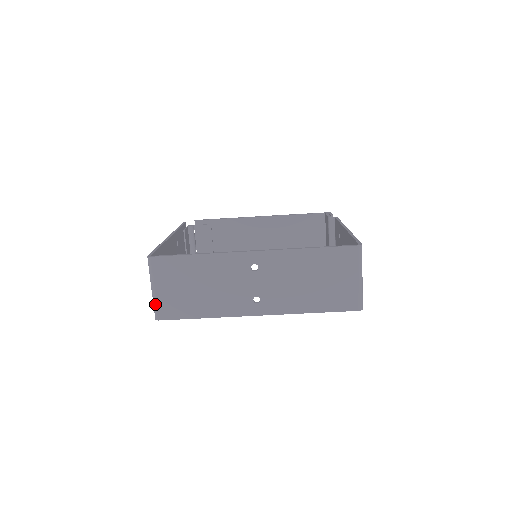
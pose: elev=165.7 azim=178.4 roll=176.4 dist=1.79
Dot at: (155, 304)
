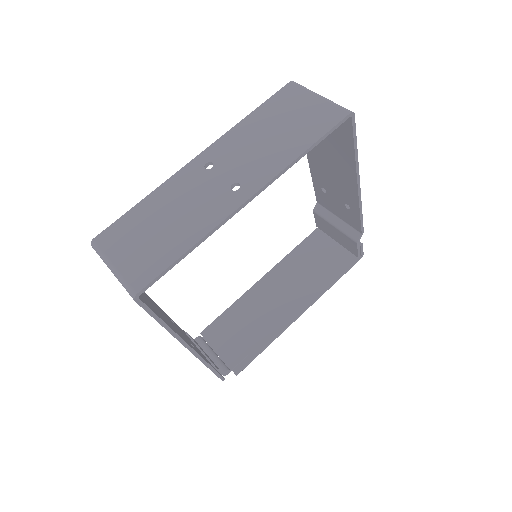
Dot at: (123, 280)
